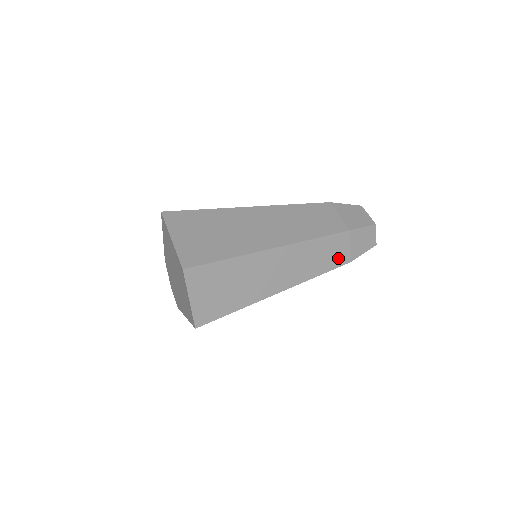
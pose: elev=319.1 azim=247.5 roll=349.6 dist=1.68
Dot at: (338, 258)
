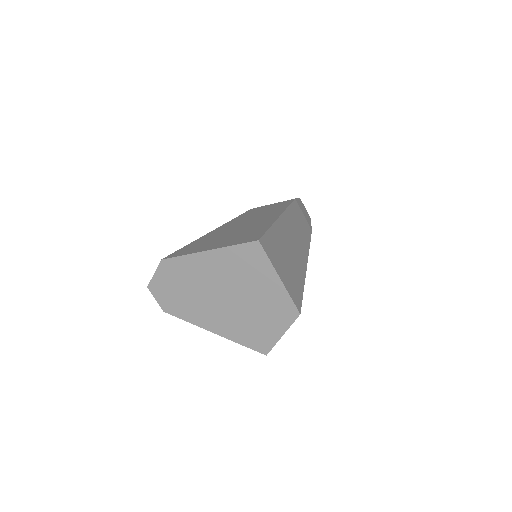
Dot at: occluded
